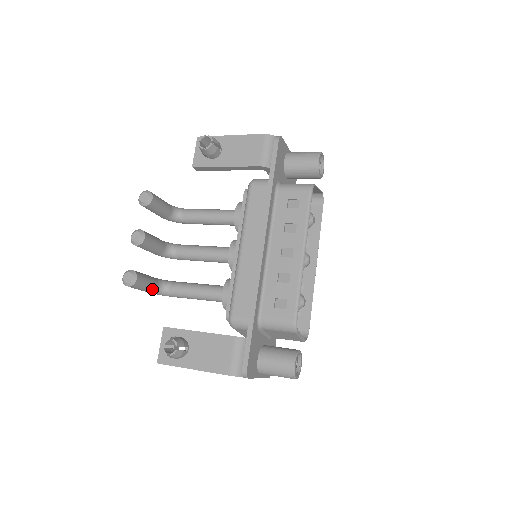
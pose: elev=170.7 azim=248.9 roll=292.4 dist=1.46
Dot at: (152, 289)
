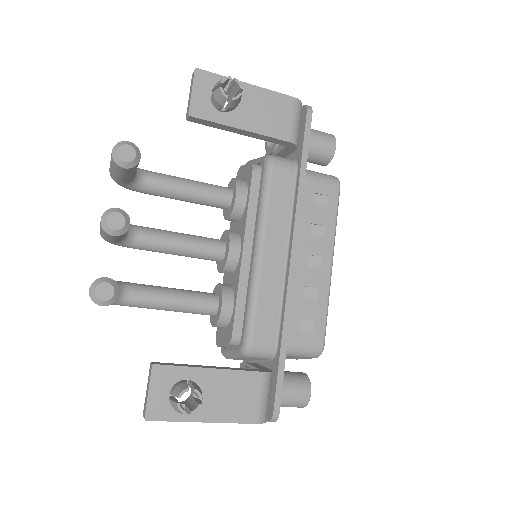
Dot at: occluded
